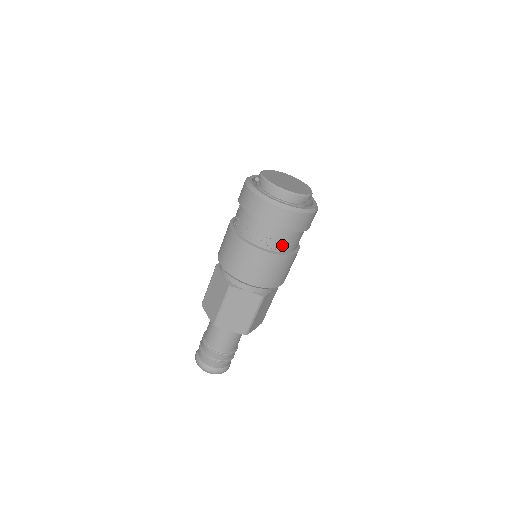
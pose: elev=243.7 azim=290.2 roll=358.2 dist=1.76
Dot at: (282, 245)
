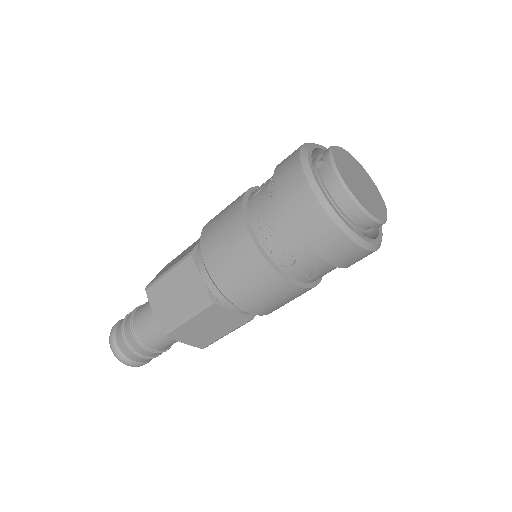
Dot at: (317, 276)
